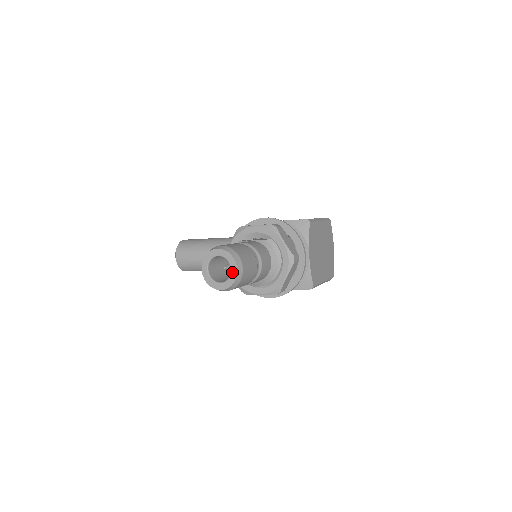
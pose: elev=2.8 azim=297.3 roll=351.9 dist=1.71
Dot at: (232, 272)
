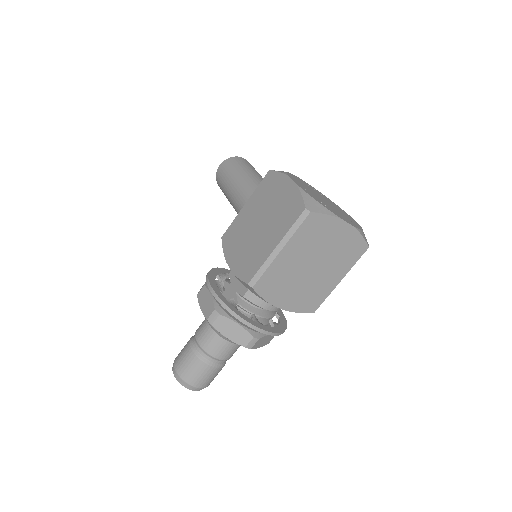
Dot at: occluded
